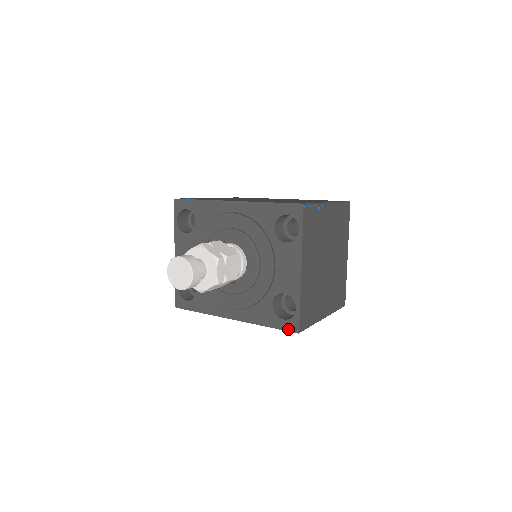
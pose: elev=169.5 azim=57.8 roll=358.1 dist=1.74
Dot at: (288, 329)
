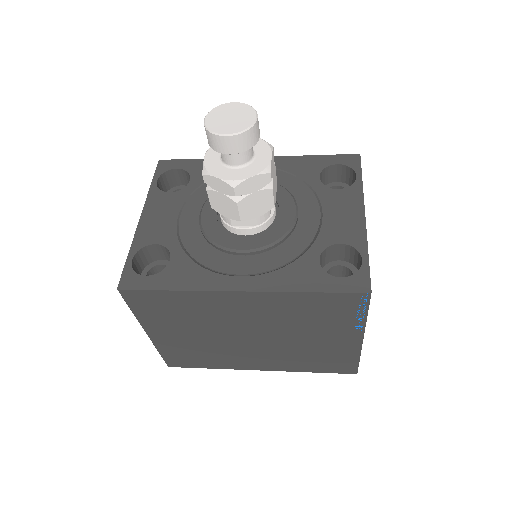
Dot at: (351, 289)
